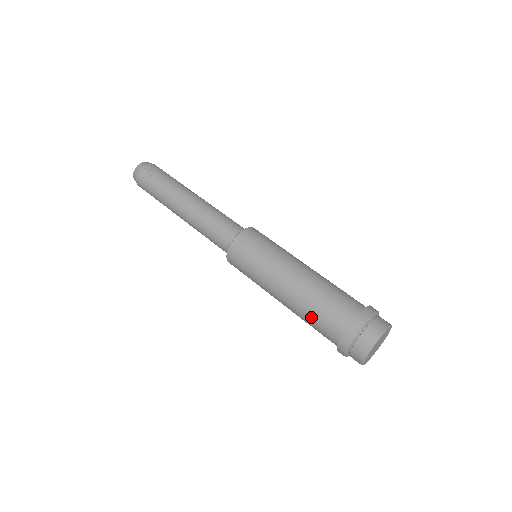
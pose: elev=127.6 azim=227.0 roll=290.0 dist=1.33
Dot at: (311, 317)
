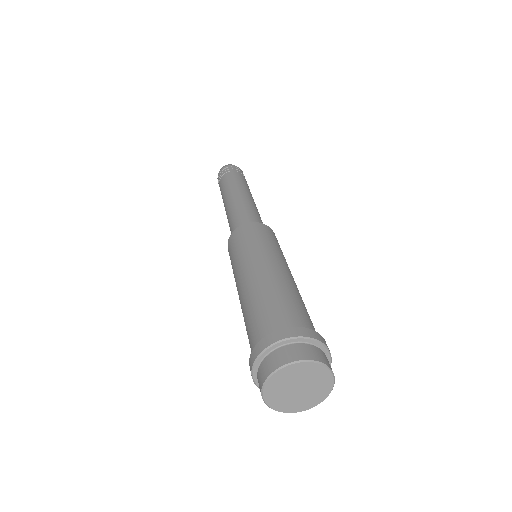
Dot at: (246, 330)
